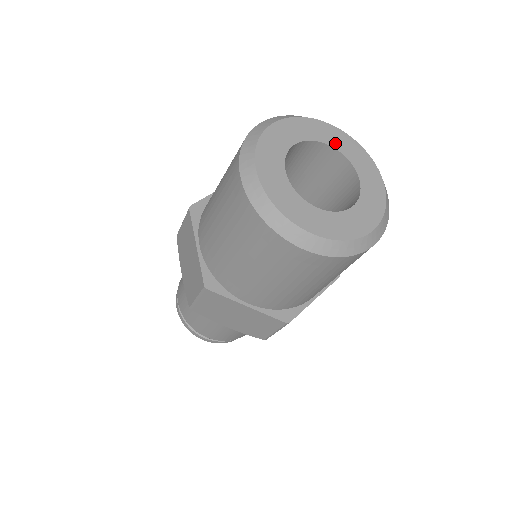
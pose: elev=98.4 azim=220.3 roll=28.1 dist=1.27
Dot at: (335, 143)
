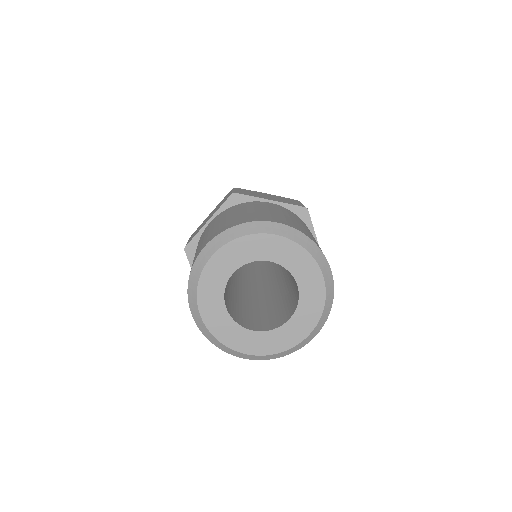
Dot at: (304, 286)
